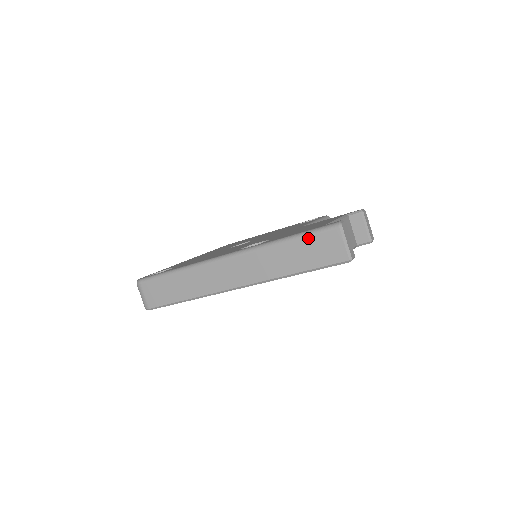
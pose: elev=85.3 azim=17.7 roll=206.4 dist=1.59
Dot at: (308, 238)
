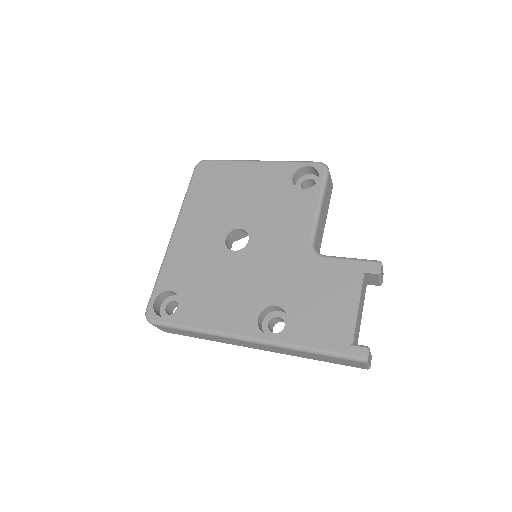
Dot at: (333, 358)
